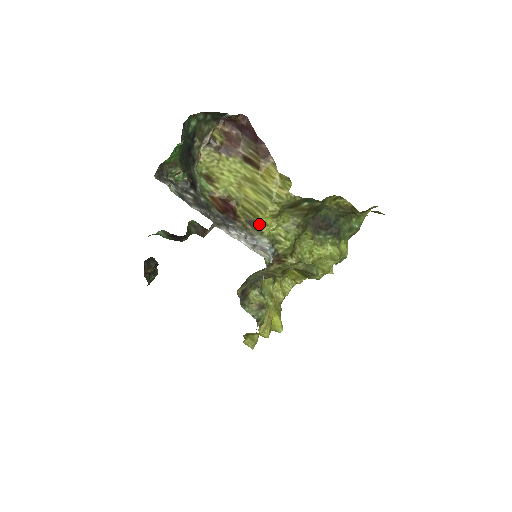
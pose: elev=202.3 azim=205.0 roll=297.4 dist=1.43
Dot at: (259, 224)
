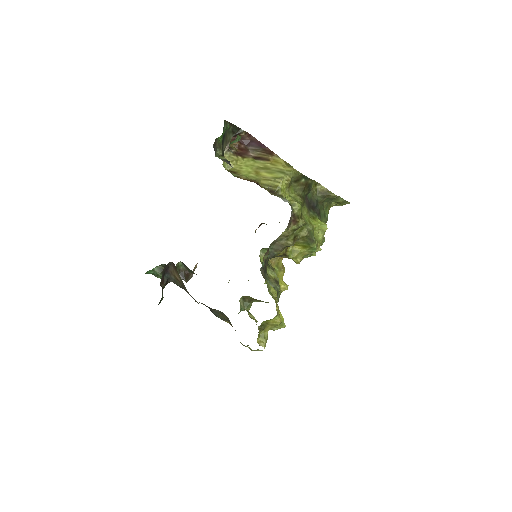
Dot at: (279, 191)
